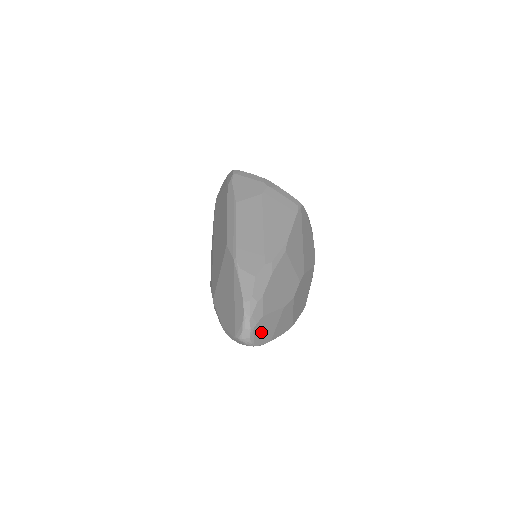
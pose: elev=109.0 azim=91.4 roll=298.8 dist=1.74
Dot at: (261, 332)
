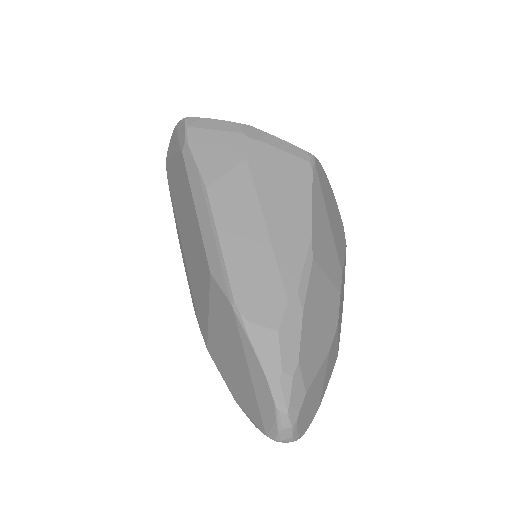
Dot at: (306, 413)
